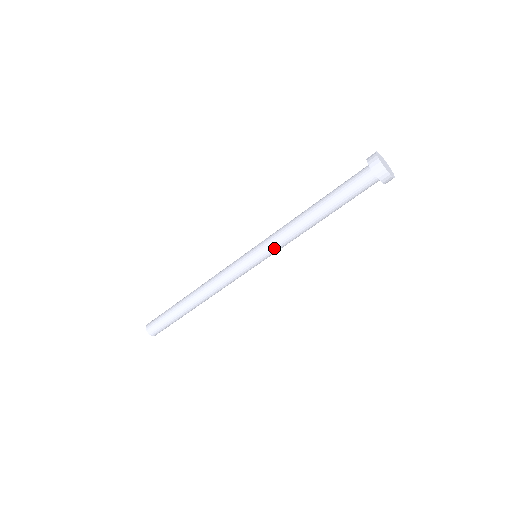
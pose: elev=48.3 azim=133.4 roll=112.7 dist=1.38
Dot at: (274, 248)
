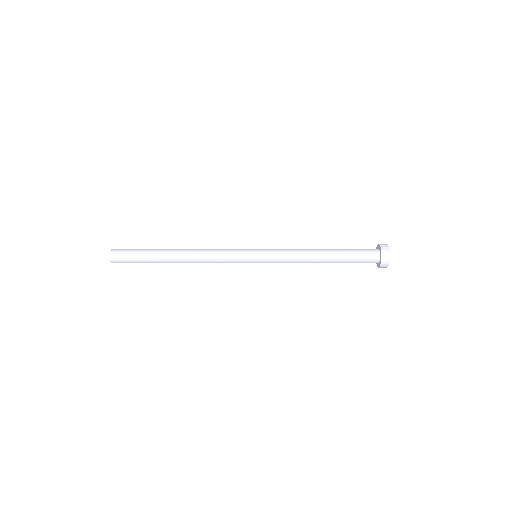
Dot at: occluded
